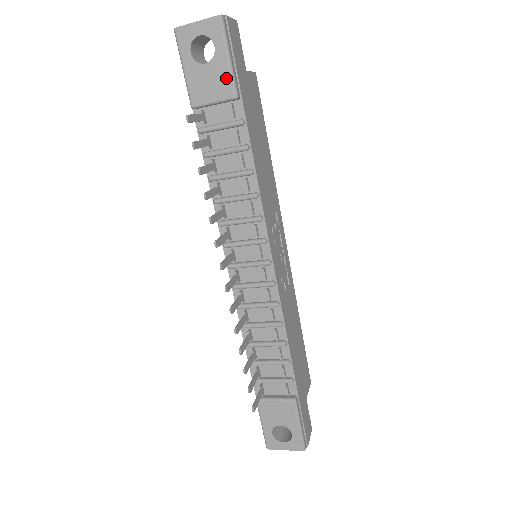
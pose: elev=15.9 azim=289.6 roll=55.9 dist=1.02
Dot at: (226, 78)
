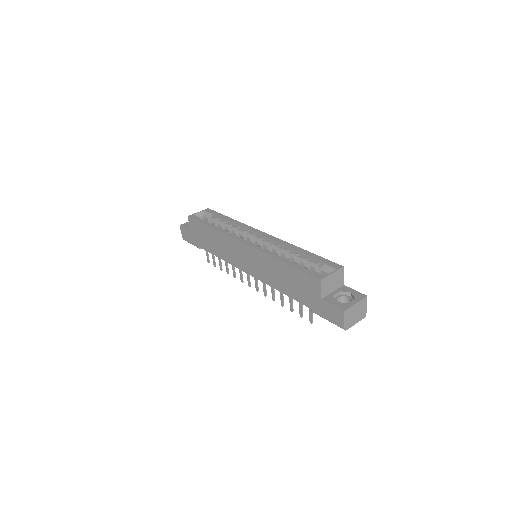
Dot at: occluded
